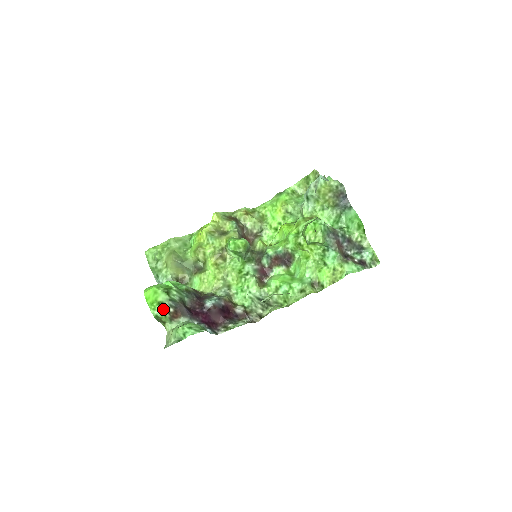
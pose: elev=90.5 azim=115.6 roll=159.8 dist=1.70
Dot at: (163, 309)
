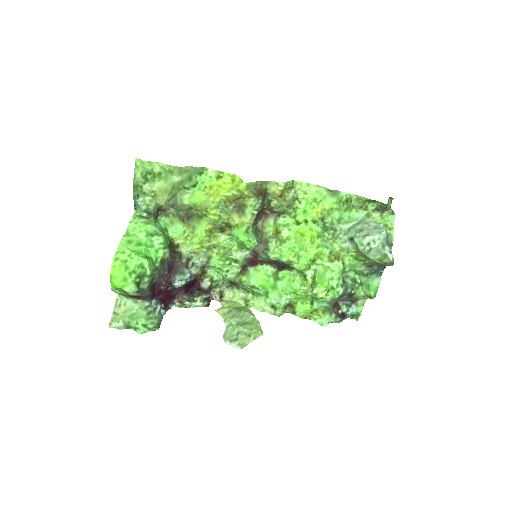
Dot at: occluded
